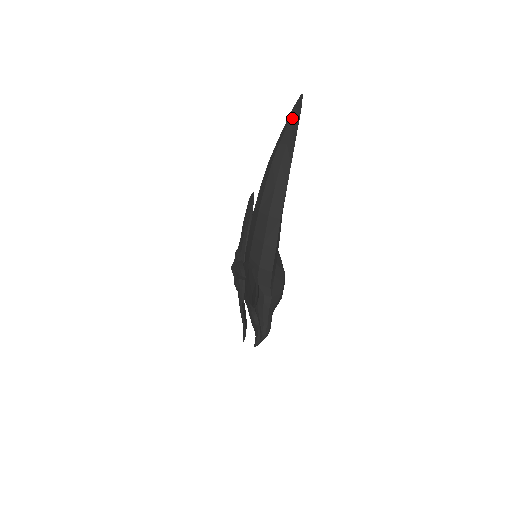
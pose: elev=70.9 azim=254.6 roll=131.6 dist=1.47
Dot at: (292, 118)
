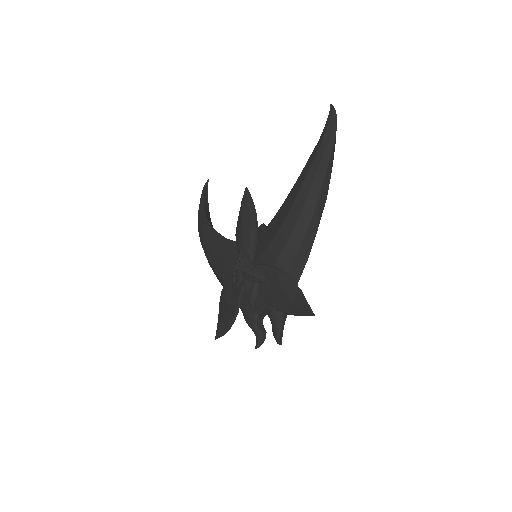
Dot at: (333, 130)
